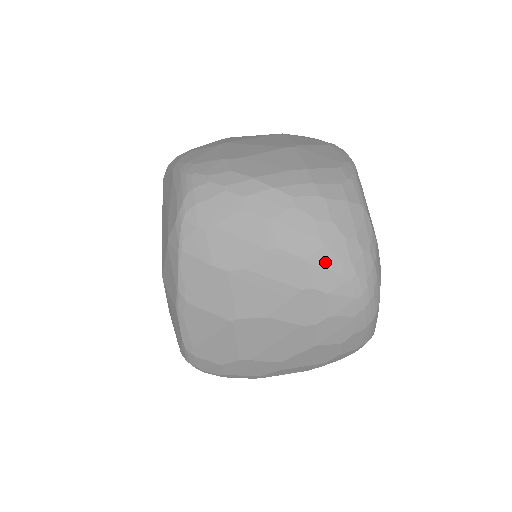
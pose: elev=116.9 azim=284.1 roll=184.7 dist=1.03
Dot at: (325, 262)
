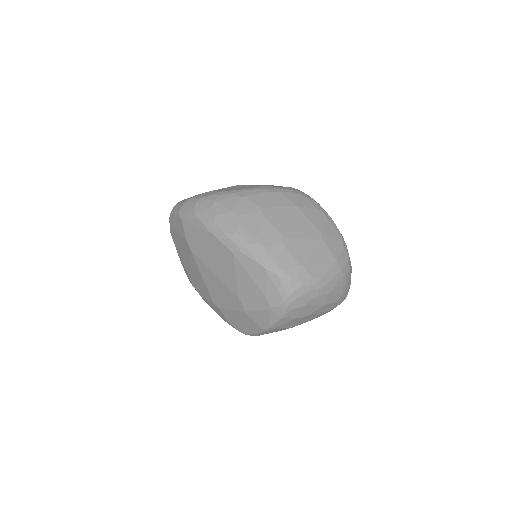
Dot at: (340, 300)
